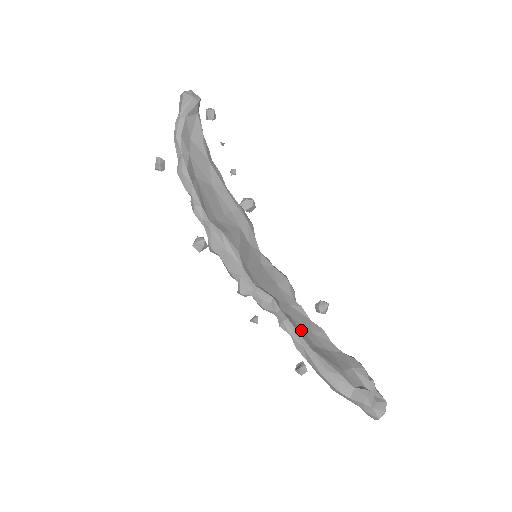
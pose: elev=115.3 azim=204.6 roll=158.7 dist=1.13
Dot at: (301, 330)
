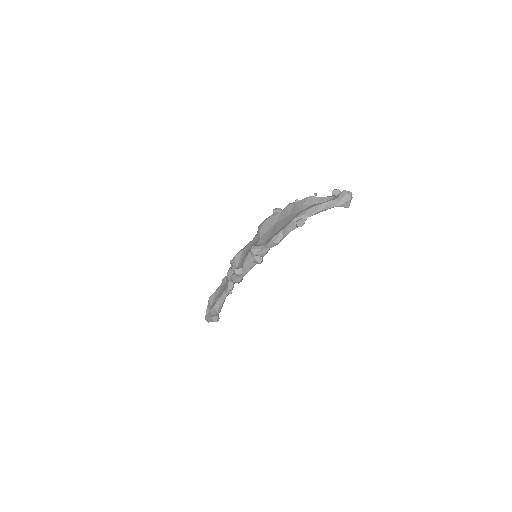
Dot at: occluded
